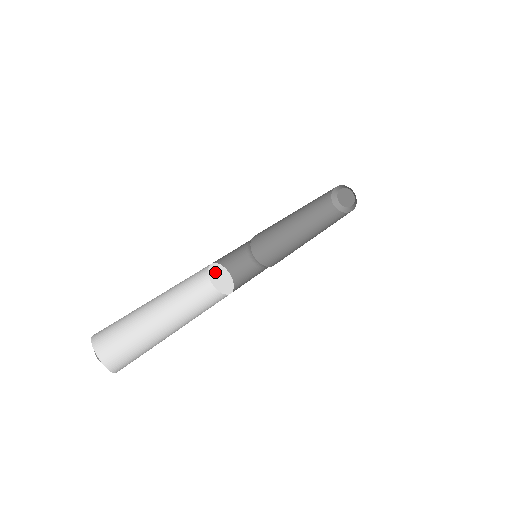
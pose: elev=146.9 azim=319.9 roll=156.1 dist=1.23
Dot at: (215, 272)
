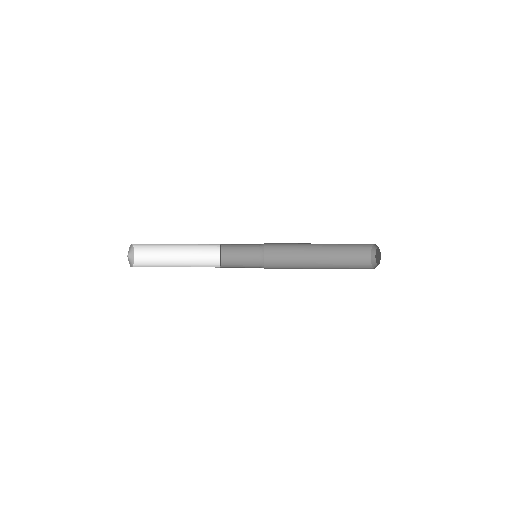
Dot at: (220, 255)
